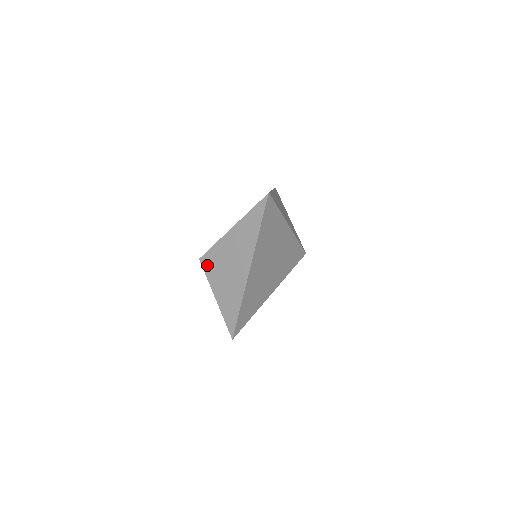
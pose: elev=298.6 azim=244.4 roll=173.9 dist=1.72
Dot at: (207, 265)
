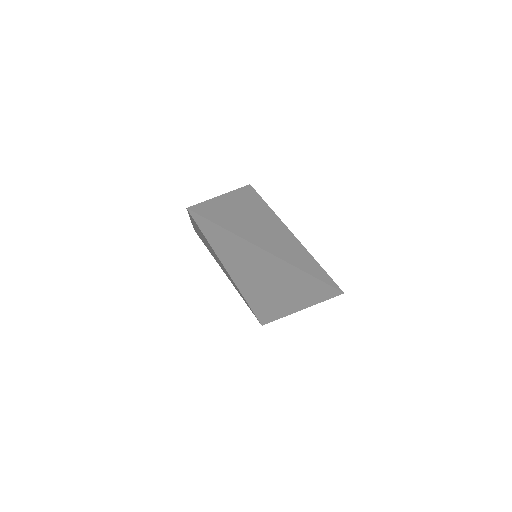
Dot at: occluded
